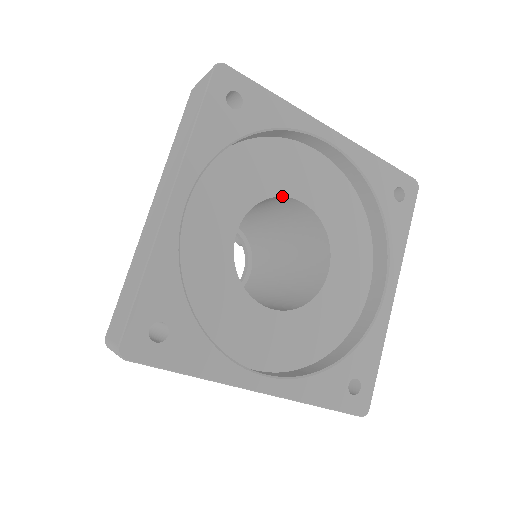
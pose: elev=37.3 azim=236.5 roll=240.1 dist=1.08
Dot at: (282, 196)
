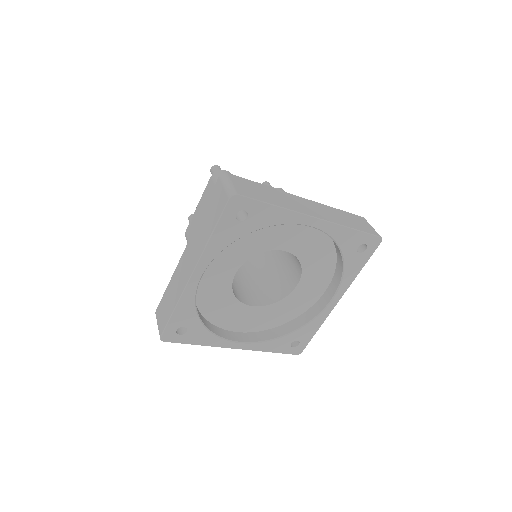
Dot at: occluded
